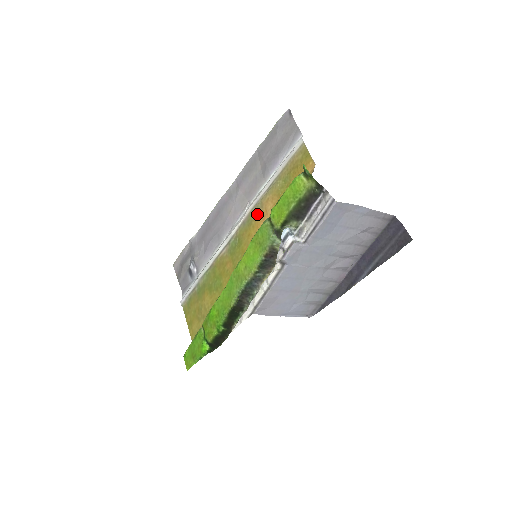
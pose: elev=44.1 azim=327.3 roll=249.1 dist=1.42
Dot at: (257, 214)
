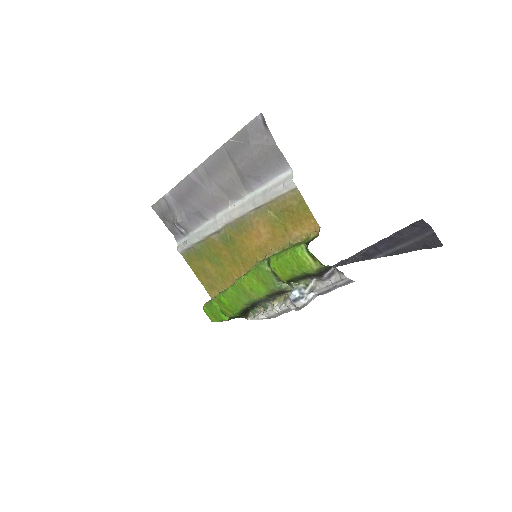
Dot at: (247, 228)
